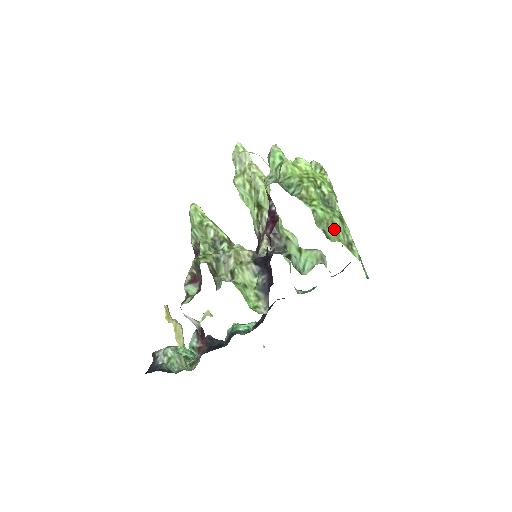
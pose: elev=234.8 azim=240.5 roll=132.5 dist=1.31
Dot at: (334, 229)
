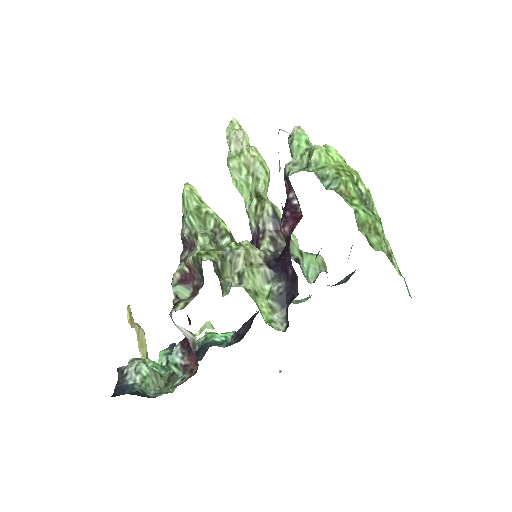
Dot at: (377, 236)
